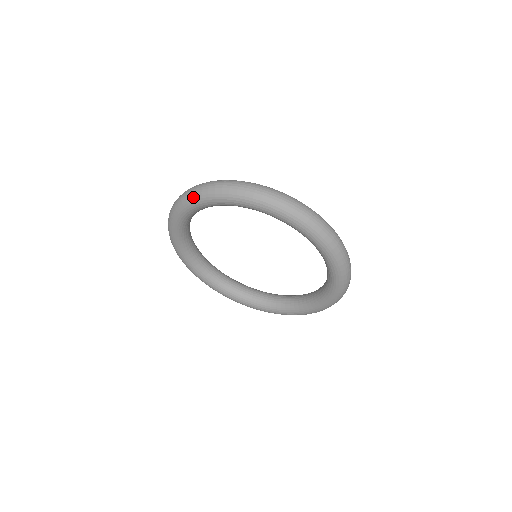
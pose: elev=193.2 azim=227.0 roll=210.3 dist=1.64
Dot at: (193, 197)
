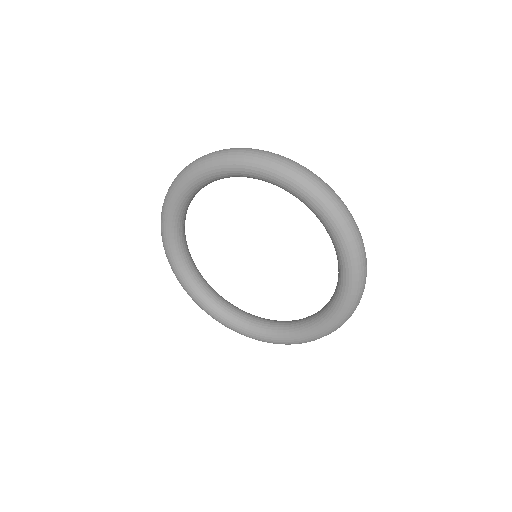
Dot at: (215, 159)
